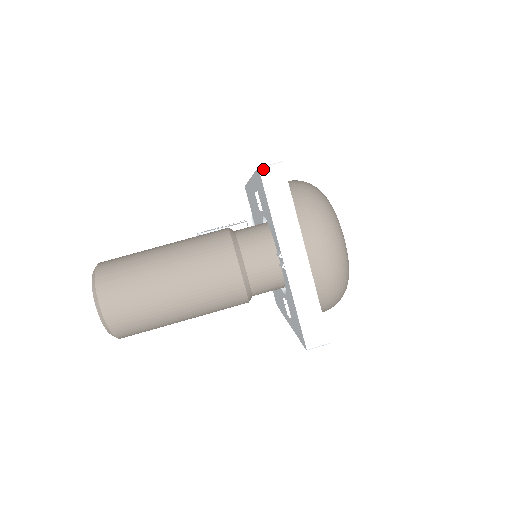
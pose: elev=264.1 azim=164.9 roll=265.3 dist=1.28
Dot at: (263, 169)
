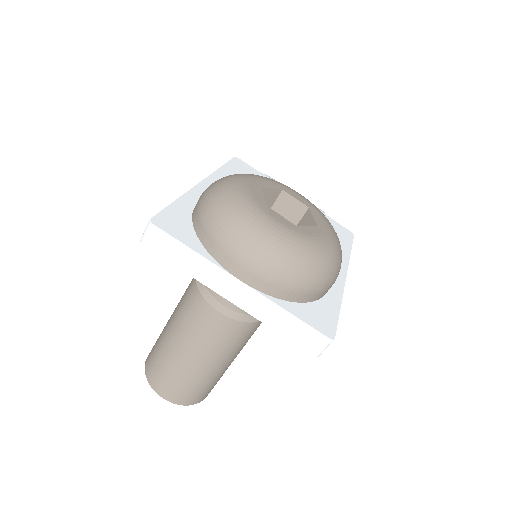
Dot at: (142, 240)
